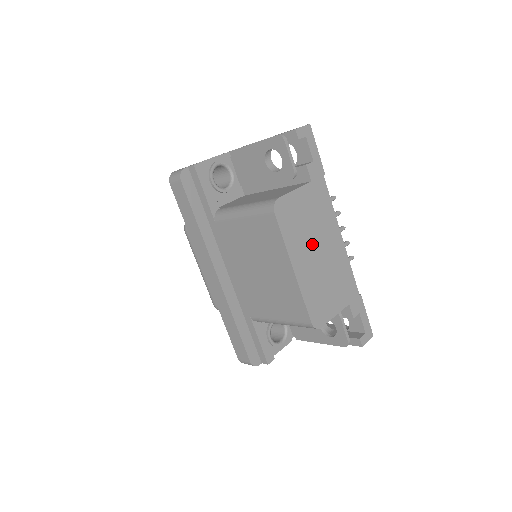
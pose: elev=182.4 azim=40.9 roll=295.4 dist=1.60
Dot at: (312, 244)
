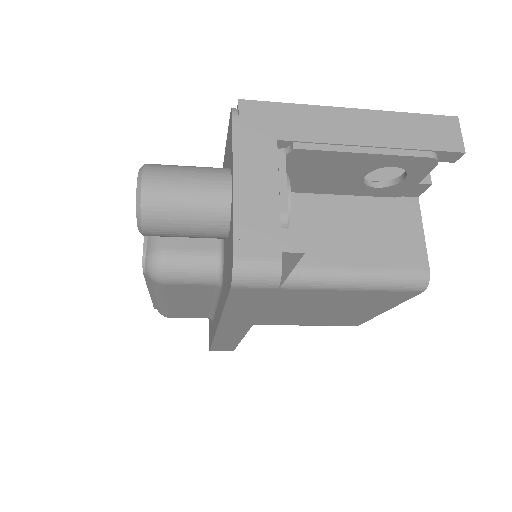
Dot at: occluded
